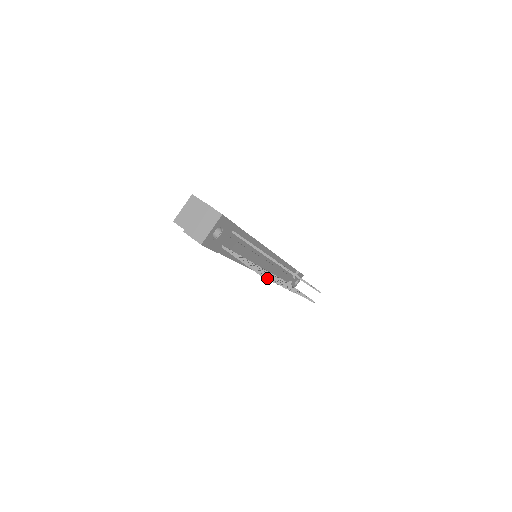
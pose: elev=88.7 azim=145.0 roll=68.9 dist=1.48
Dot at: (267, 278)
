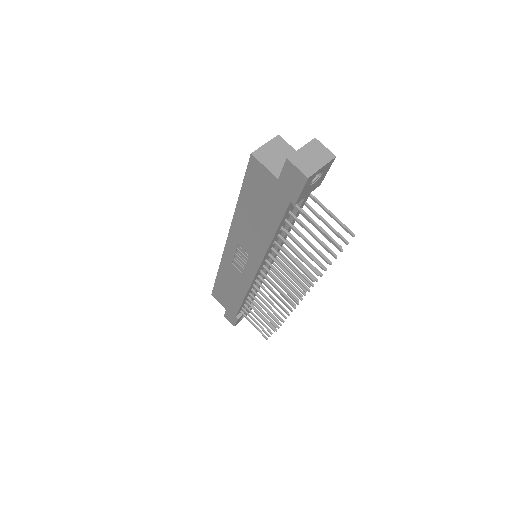
Dot at: (335, 255)
